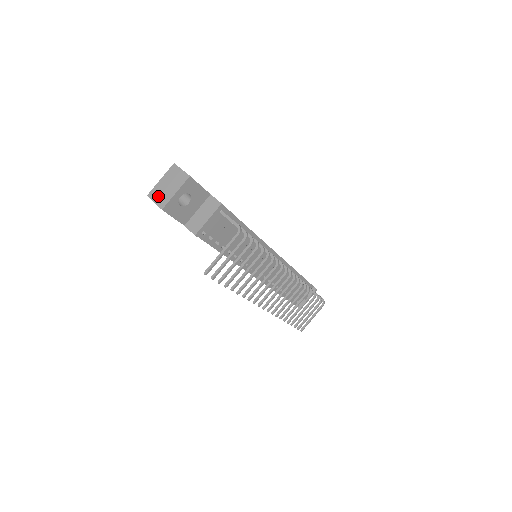
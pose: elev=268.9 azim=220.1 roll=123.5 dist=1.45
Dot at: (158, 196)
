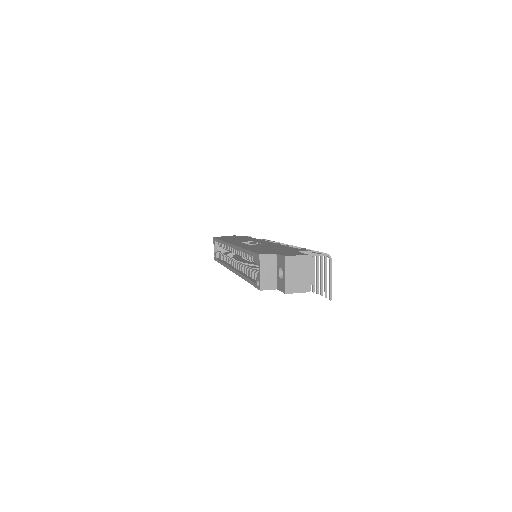
Dot at: (296, 287)
